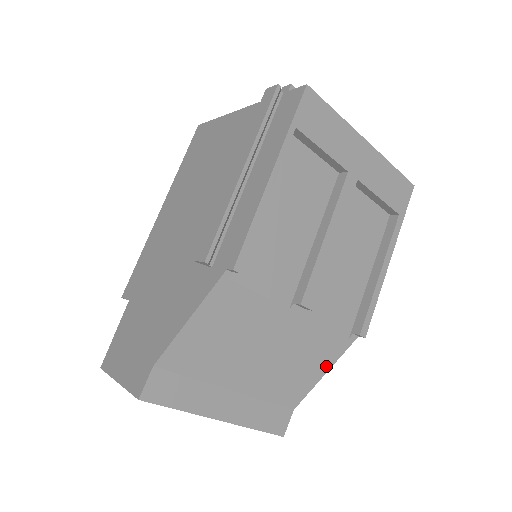
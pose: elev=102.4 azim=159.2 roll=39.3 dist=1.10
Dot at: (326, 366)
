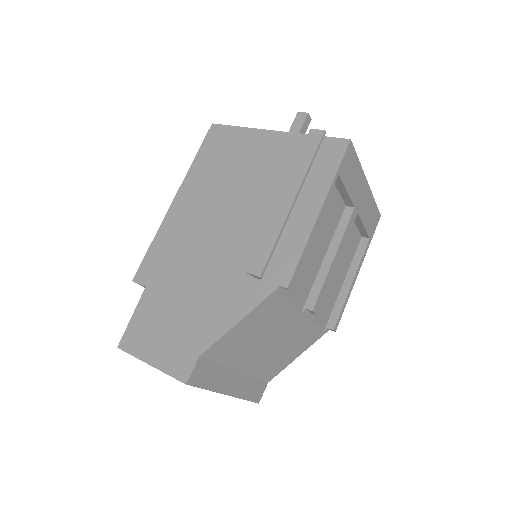
Dot at: (302, 351)
